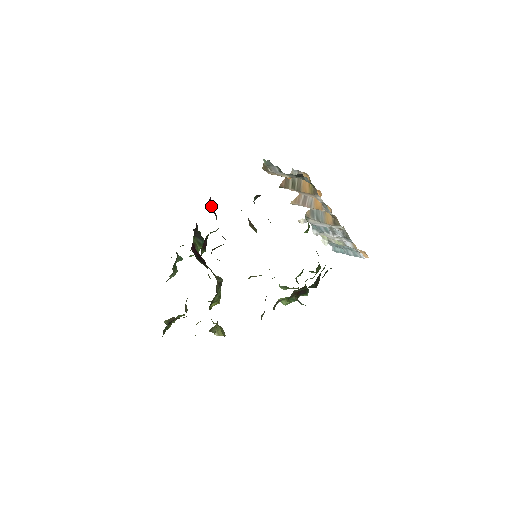
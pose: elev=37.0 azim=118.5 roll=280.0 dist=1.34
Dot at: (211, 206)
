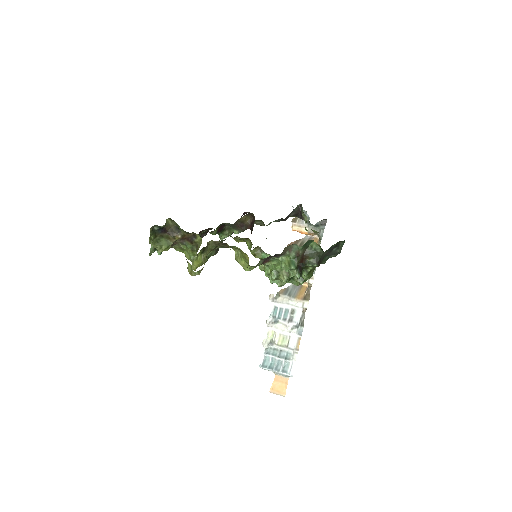
Dot at: occluded
